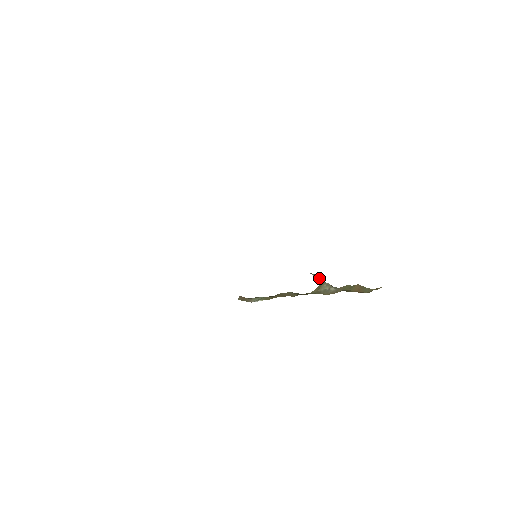
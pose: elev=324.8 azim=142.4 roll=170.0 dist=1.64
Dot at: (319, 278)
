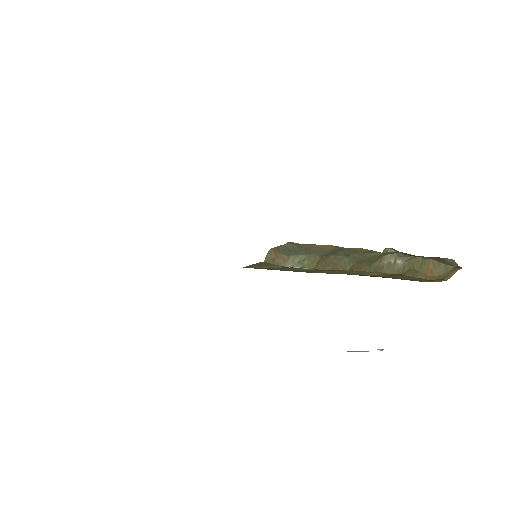
Dot at: occluded
